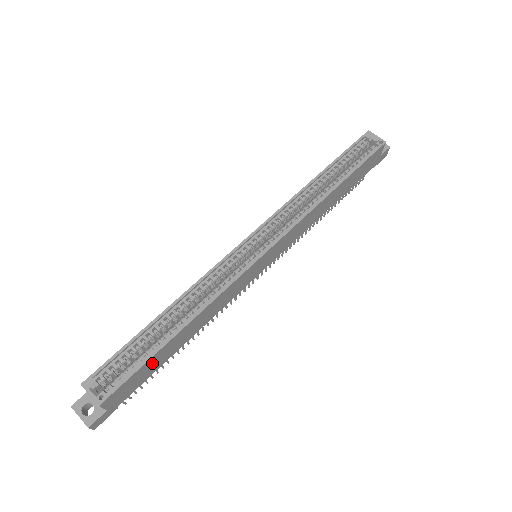
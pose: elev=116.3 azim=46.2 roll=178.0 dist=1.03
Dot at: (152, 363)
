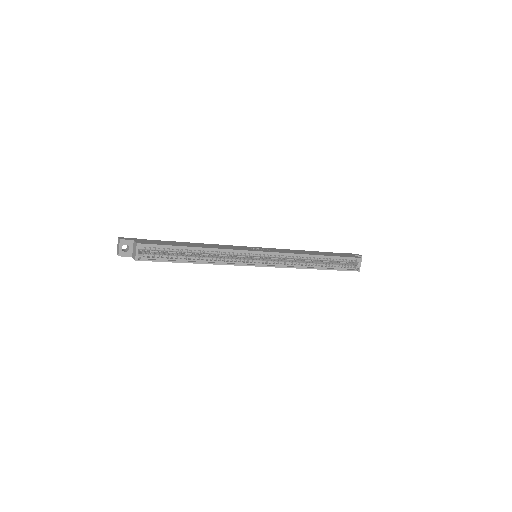
Dot at: occluded
